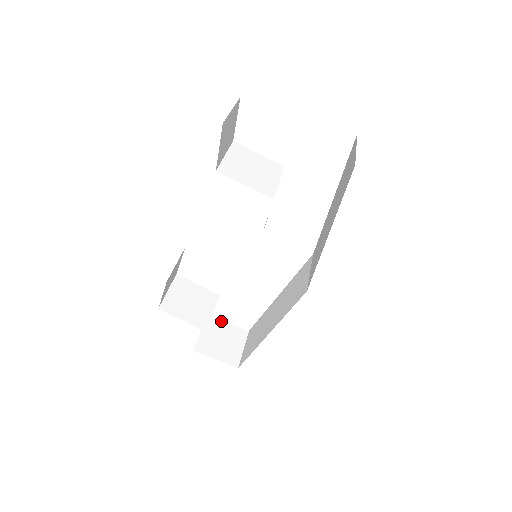
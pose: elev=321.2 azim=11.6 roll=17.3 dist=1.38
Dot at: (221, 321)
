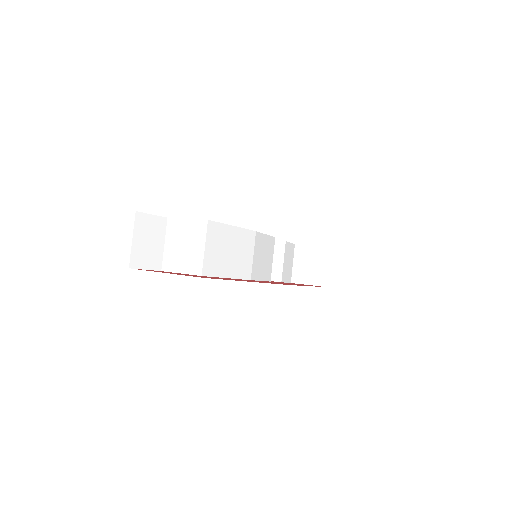
Dot at: (306, 246)
